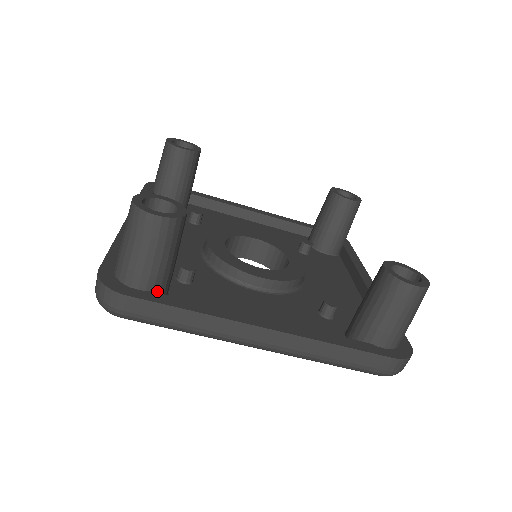
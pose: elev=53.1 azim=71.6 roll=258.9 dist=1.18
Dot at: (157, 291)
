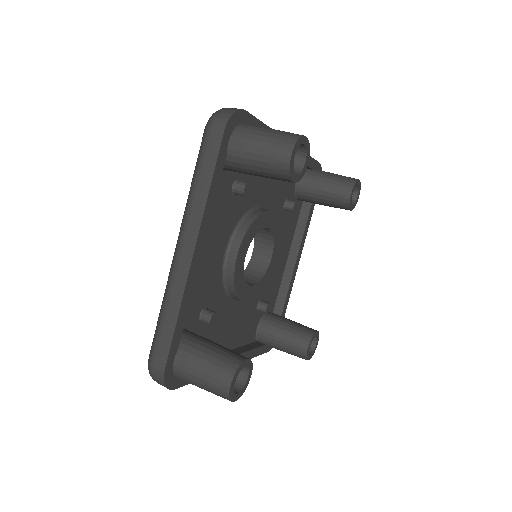
Dot at: occluded
